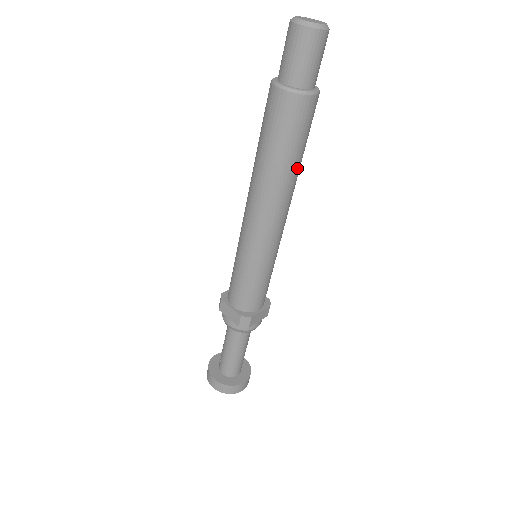
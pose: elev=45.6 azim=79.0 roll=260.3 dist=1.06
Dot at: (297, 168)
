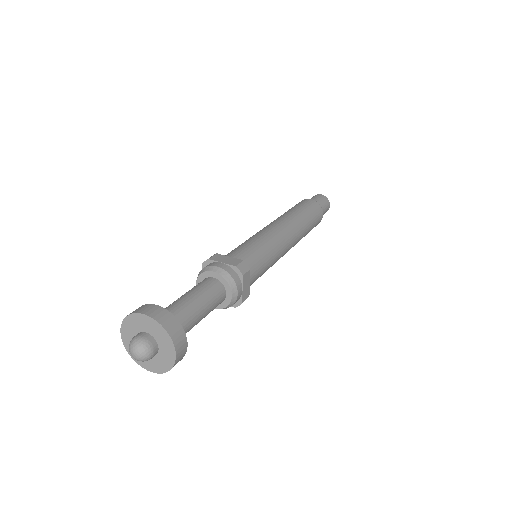
Dot at: (306, 231)
